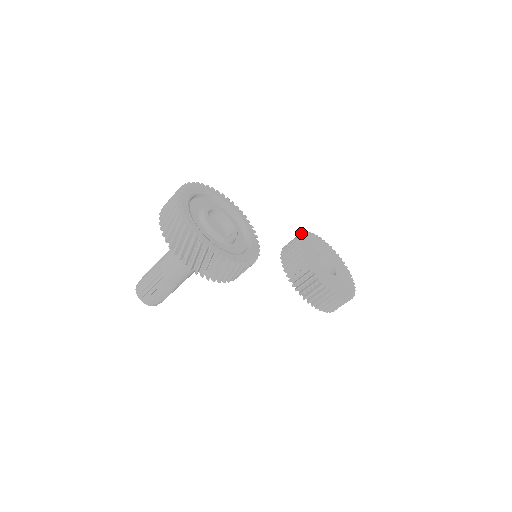
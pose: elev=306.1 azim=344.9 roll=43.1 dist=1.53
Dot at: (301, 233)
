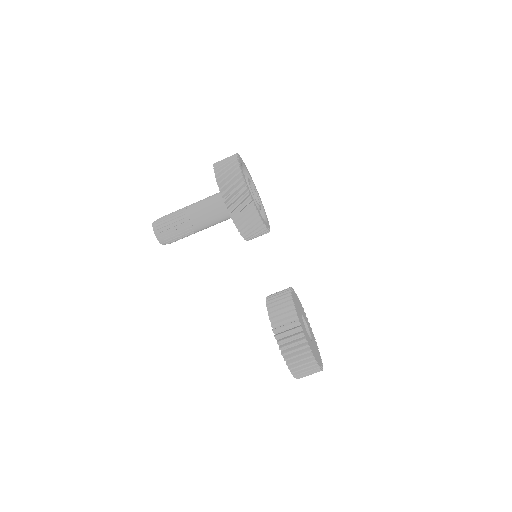
Dot at: occluded
